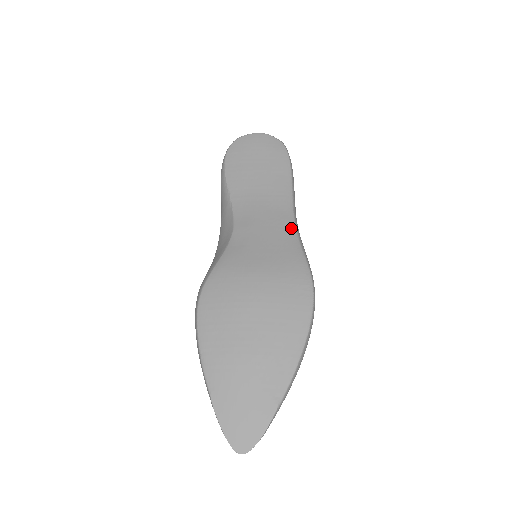
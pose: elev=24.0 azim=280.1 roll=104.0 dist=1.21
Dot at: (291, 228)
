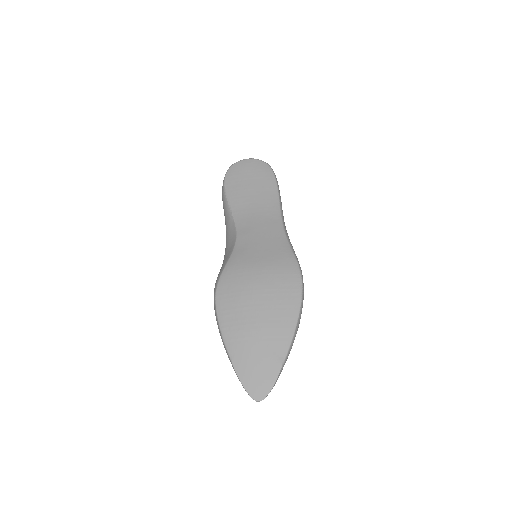
Dot at: (281, 232)
